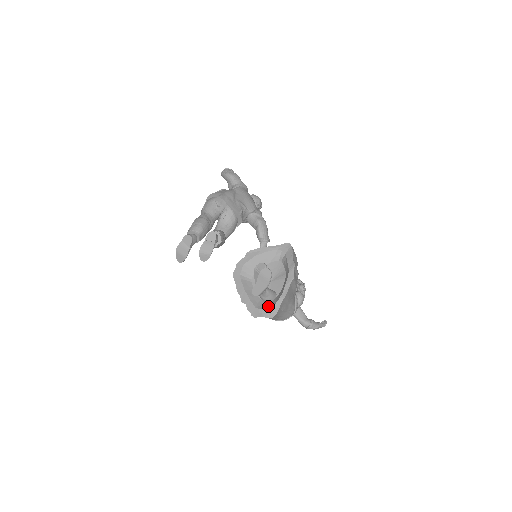
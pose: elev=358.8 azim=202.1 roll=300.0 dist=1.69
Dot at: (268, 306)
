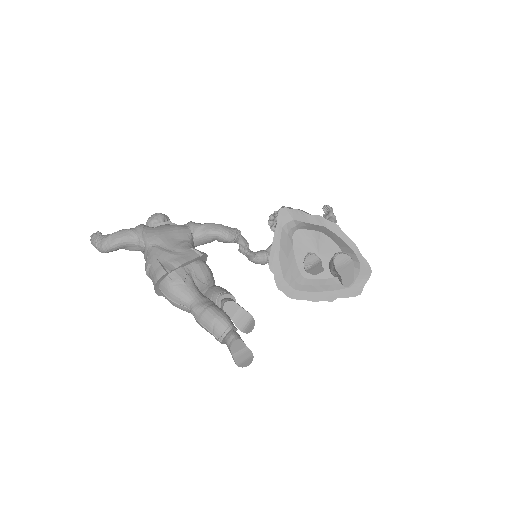
Dot at: (355, 272)
